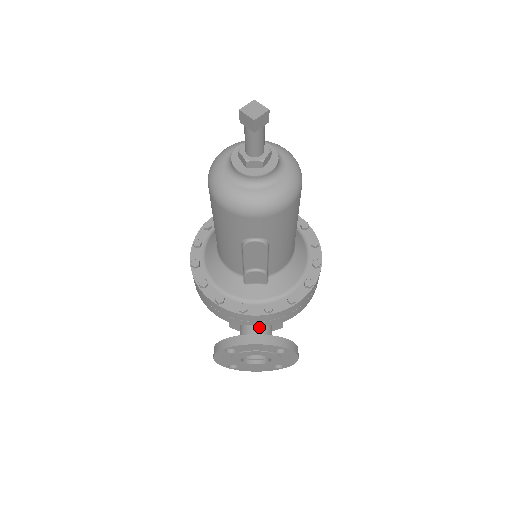
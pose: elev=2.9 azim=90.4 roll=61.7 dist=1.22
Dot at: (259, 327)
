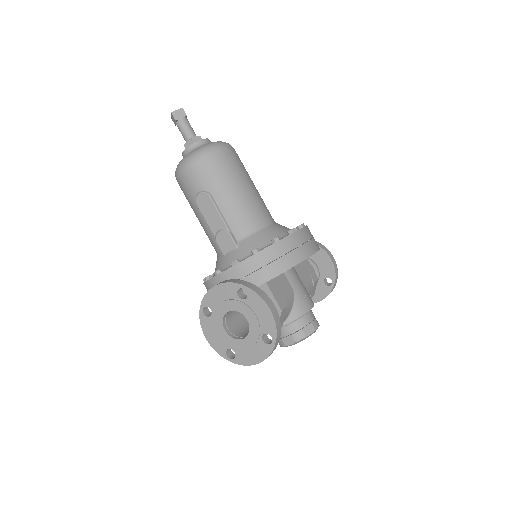
Dot at: occluded
